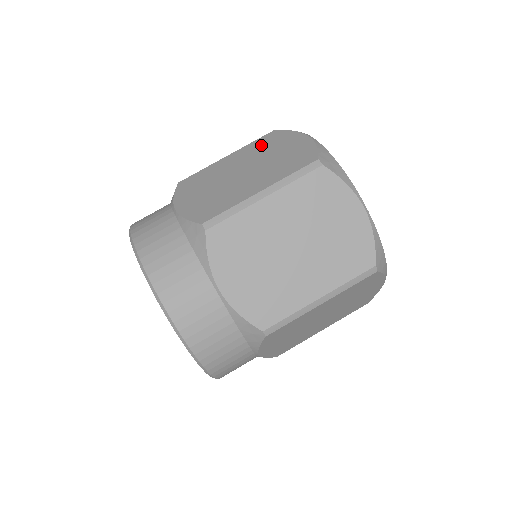
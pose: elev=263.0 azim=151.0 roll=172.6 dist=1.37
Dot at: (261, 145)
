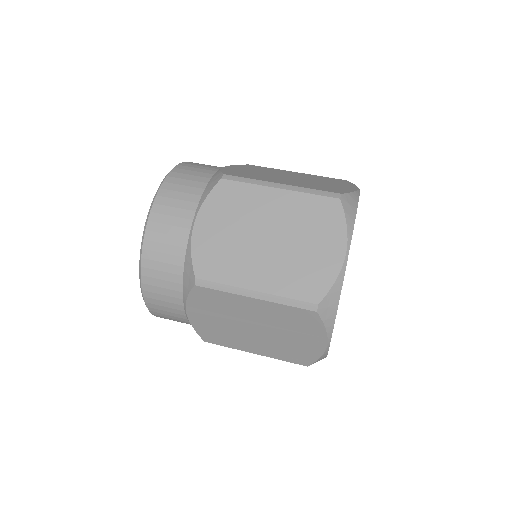
Dot at: (324, 178)
